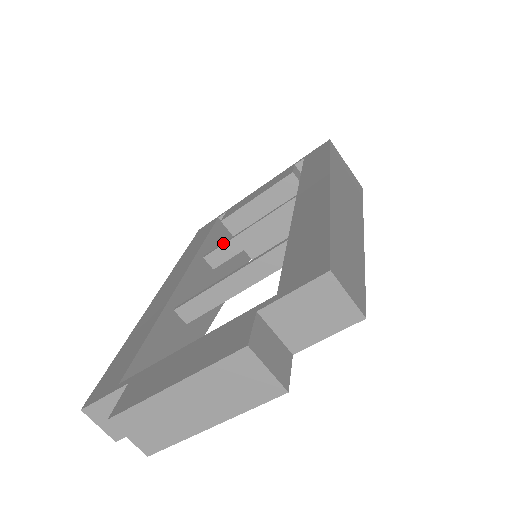
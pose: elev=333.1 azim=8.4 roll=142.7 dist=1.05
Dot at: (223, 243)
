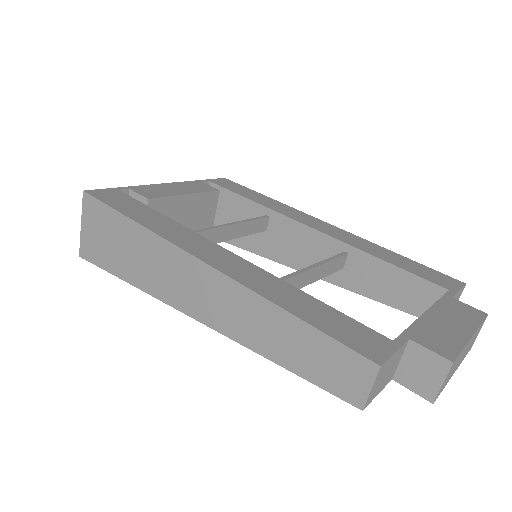
Dot at: (204, 229)
